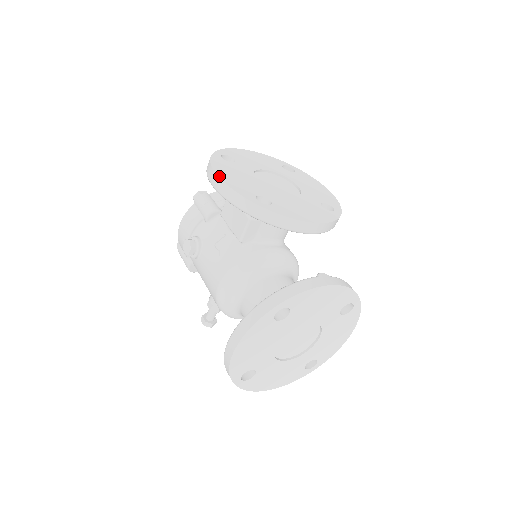
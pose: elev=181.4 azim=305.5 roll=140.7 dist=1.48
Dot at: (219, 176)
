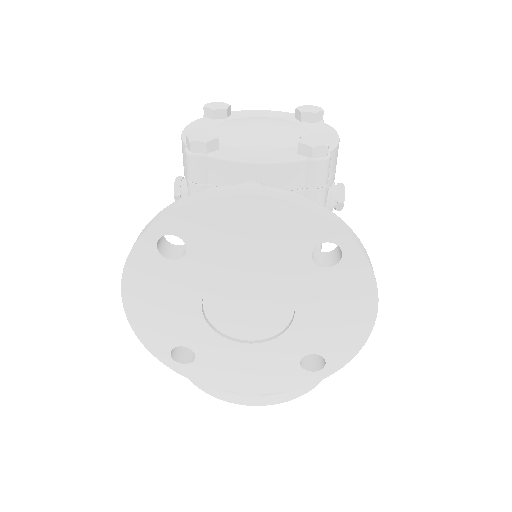
Dot at: (125, 309)
